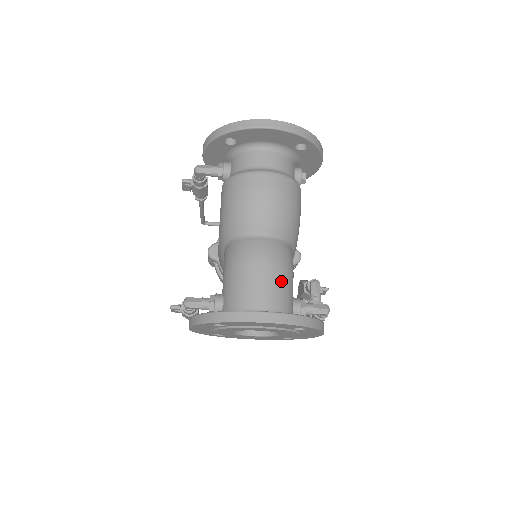
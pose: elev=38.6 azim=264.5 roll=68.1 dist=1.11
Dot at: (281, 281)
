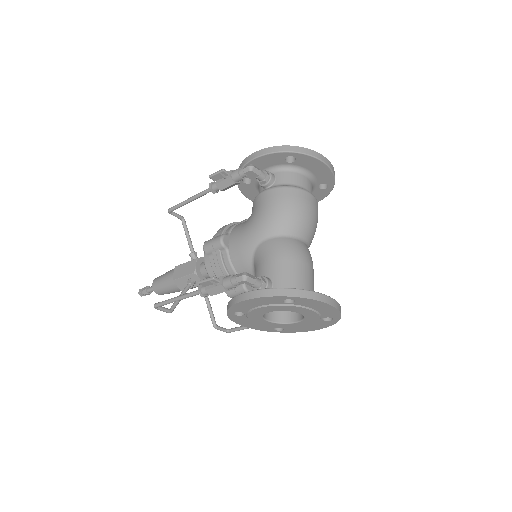
Dot at: occluded
